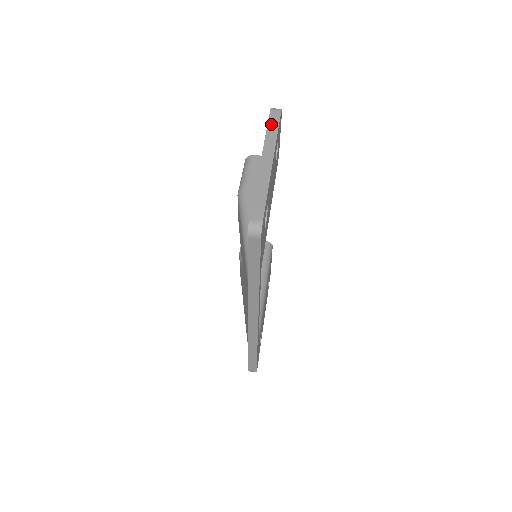
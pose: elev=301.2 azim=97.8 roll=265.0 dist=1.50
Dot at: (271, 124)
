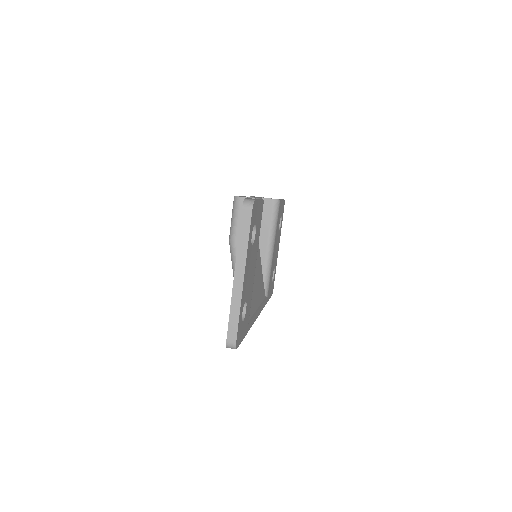
Dot at: (242, 230)
